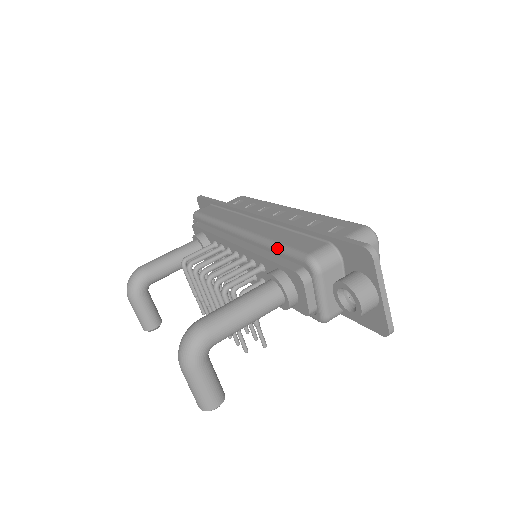
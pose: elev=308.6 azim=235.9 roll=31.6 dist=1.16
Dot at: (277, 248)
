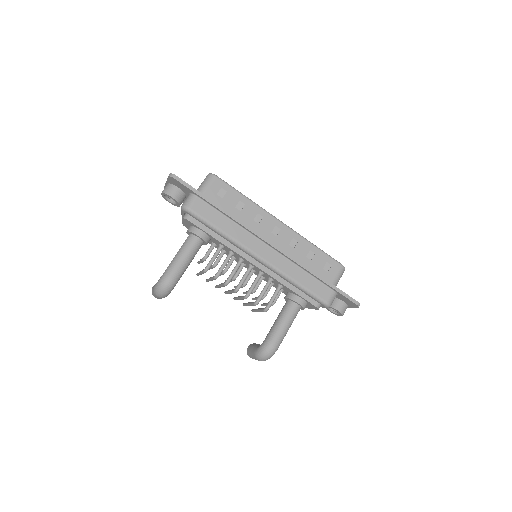
Dot at: (303, 290)
